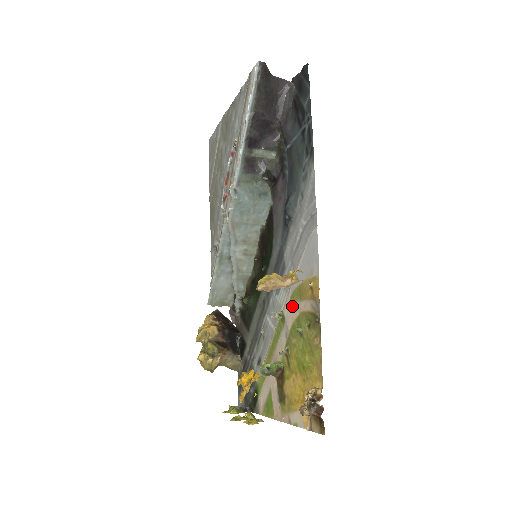
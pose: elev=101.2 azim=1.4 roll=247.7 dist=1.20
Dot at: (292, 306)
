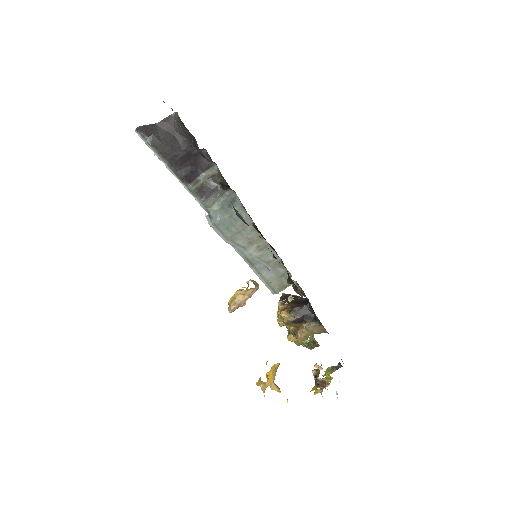
Dot at: occluded
